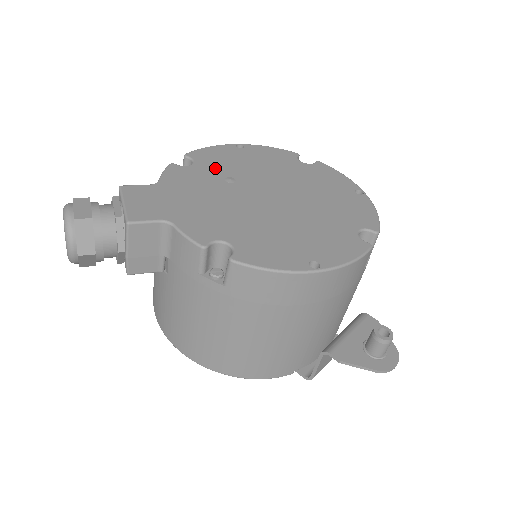
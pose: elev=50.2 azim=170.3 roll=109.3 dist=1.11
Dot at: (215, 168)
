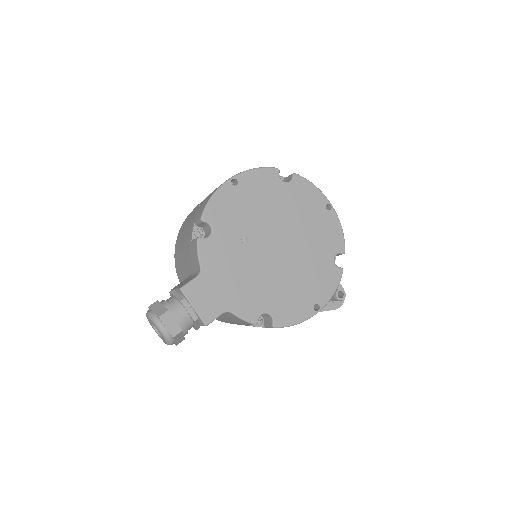
Dot at: (230, 228)
